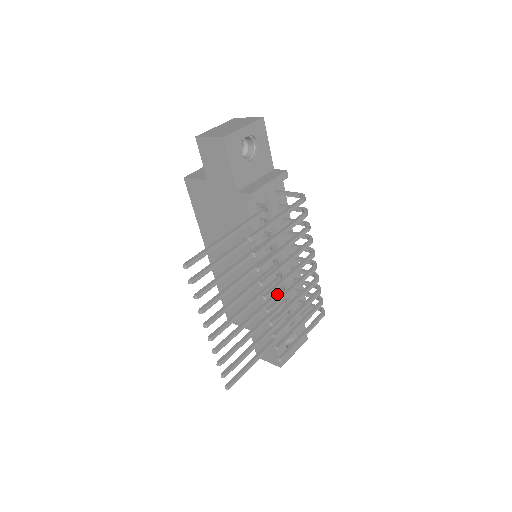
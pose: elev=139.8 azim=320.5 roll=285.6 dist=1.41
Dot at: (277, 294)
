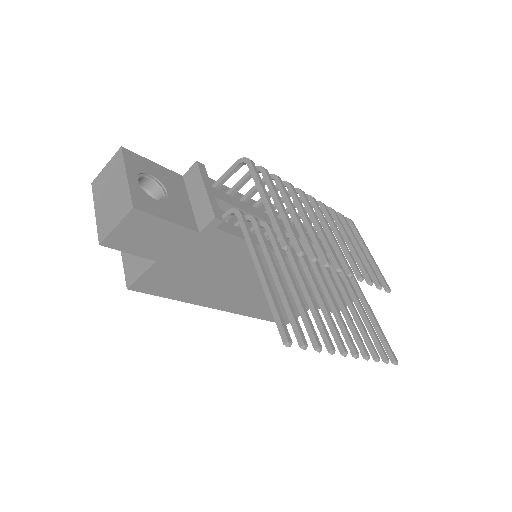
Dot at: occluded
